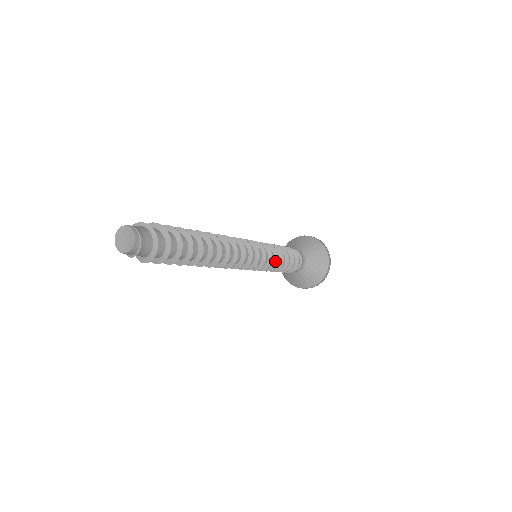
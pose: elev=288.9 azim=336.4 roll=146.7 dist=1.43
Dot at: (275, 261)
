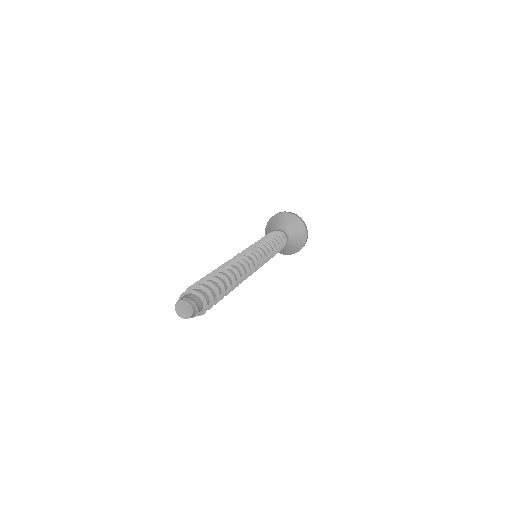
Dot at: (270, 250)
